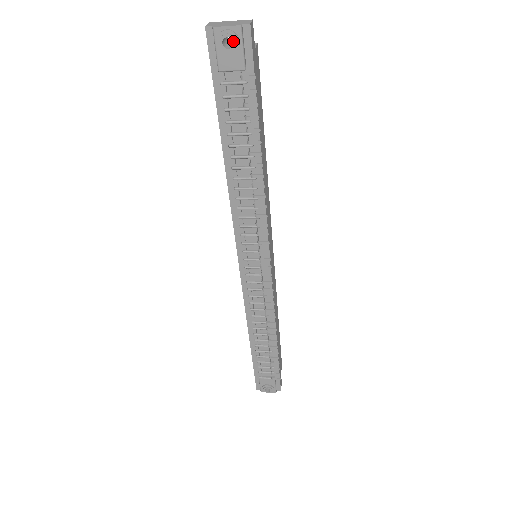
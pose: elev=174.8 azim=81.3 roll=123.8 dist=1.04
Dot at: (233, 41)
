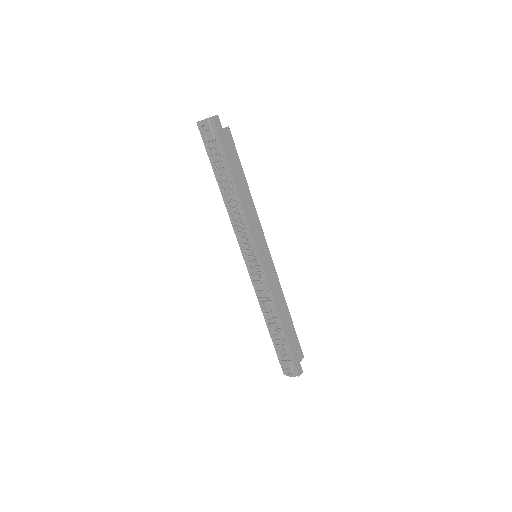
Dot at: (205, 126)
